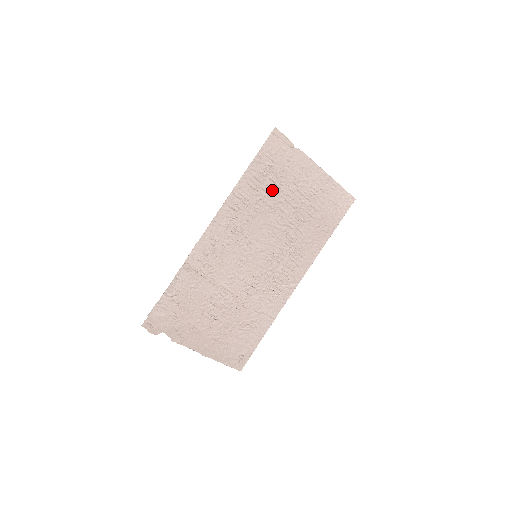
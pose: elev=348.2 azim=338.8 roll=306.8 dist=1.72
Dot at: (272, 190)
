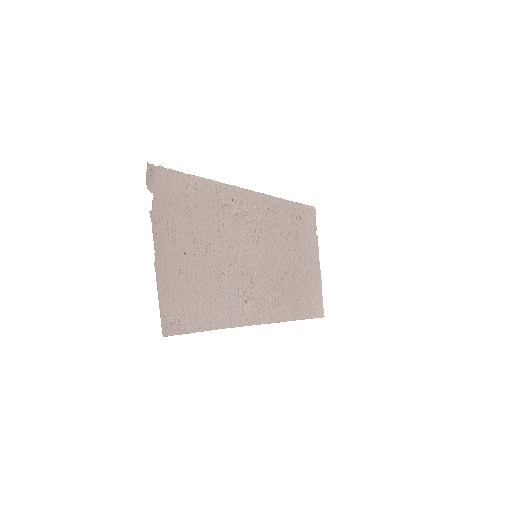
Dot at: (292, 234)
